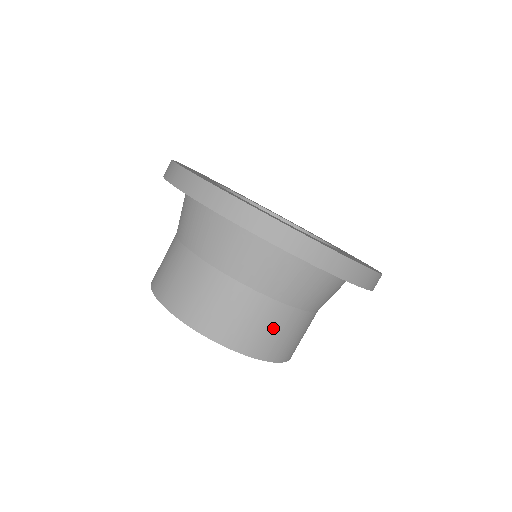
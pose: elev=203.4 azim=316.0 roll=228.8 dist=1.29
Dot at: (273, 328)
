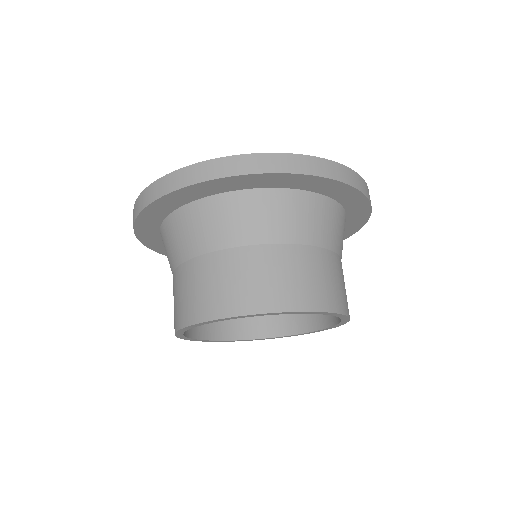
Dot at: occluded
